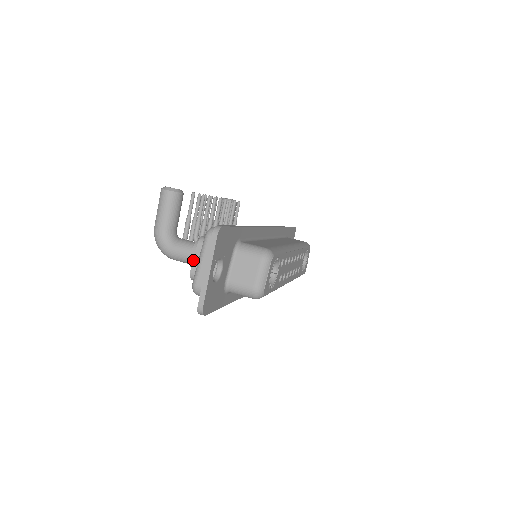
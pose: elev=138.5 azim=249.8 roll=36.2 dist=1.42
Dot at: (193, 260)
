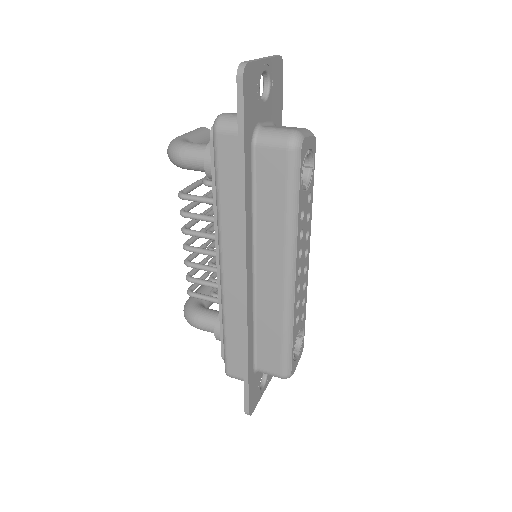
Dot at: occluded
